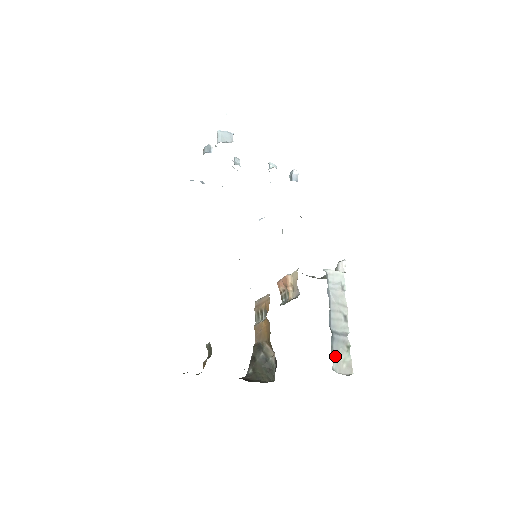
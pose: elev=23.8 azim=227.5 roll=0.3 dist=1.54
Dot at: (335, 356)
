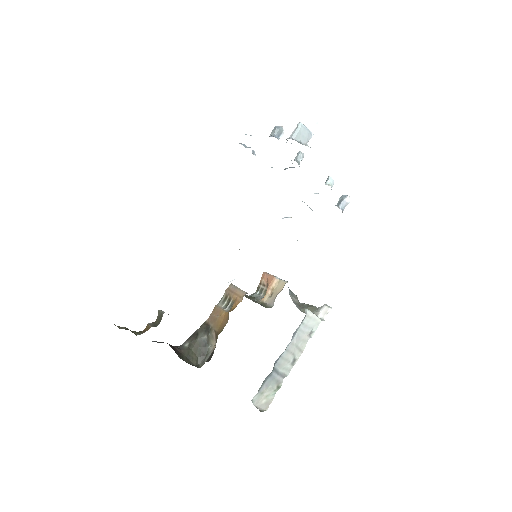
Dot at: (262, 390)
